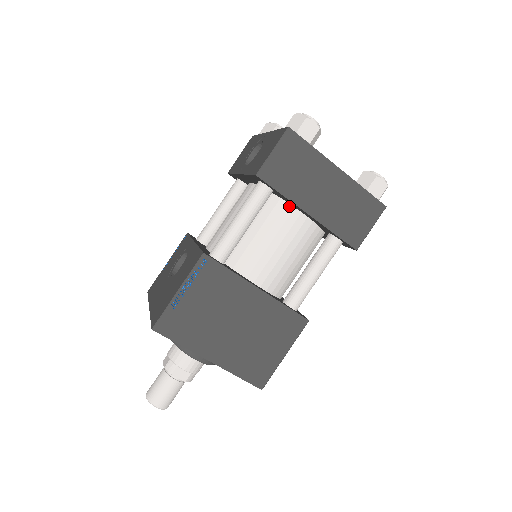
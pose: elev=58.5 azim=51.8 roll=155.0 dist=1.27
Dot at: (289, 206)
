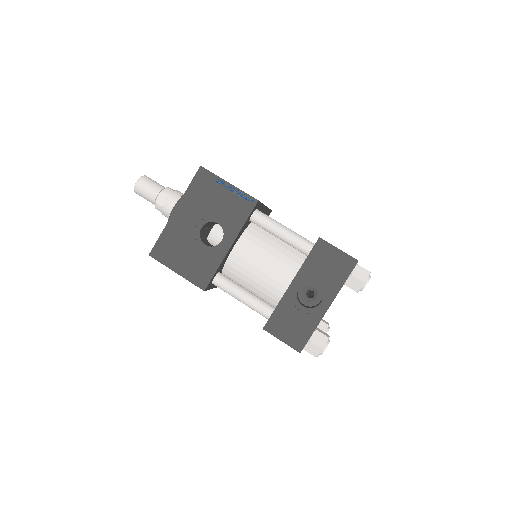
Dot at: occluded
